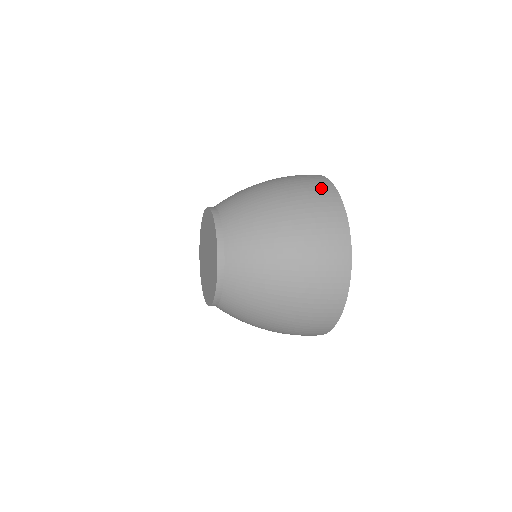
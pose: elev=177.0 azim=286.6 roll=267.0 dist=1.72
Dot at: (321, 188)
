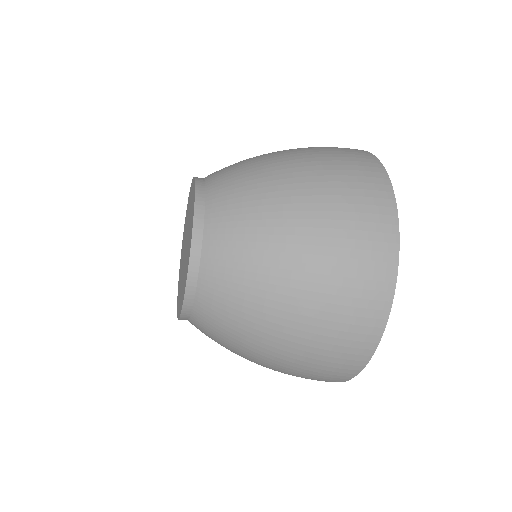
Dot at: (367, 179)
